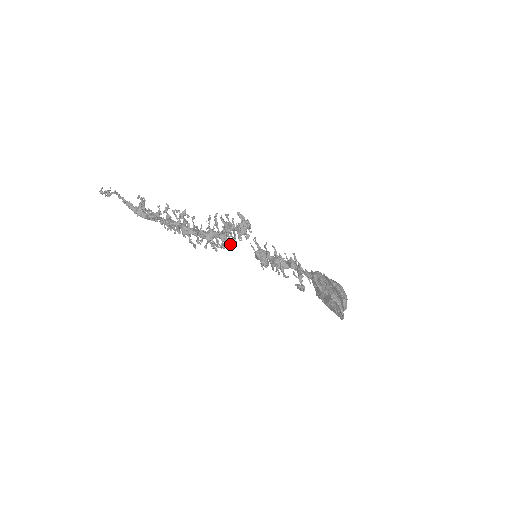
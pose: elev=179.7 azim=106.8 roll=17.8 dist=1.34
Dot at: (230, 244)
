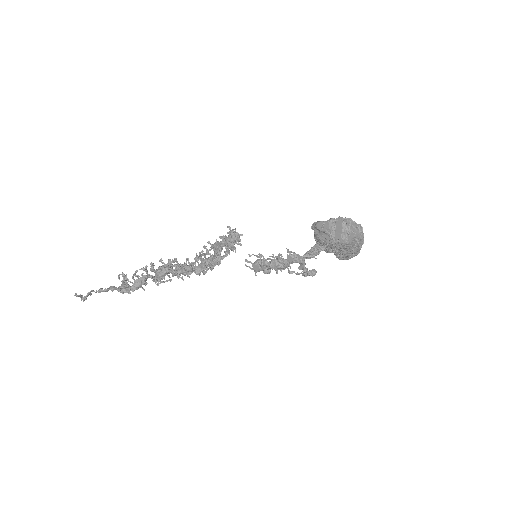
Dot at: (228, 242)
